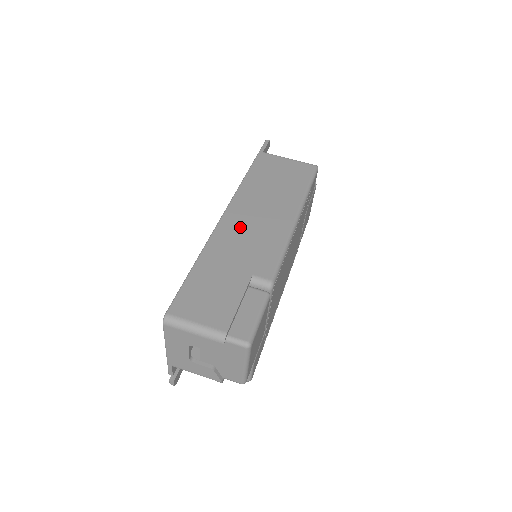
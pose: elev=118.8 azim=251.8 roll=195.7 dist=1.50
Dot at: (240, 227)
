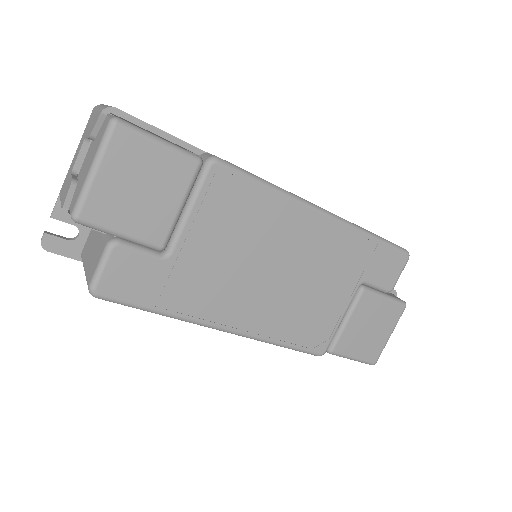
Dot at: occluded
